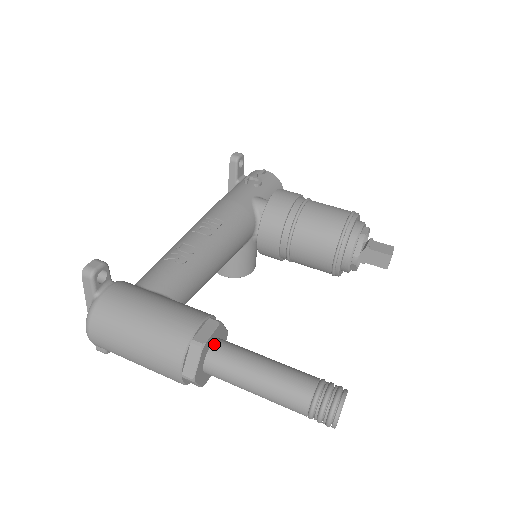
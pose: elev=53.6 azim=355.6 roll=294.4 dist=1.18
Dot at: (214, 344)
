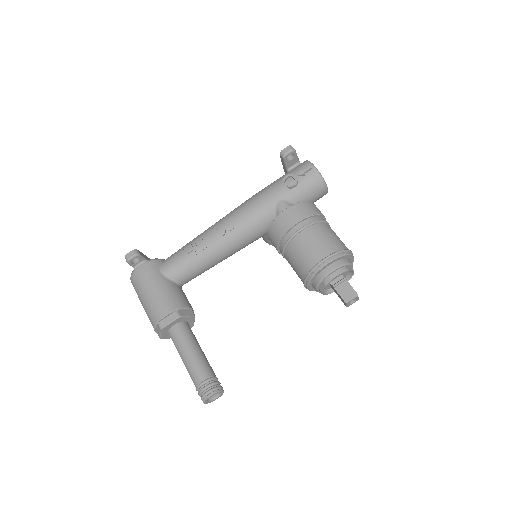
Dot at: (174, 326)
